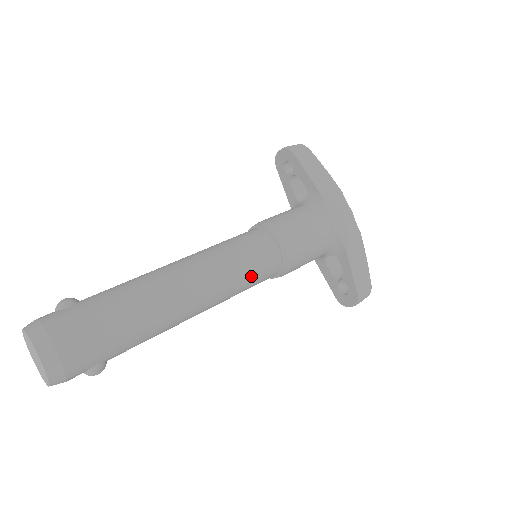
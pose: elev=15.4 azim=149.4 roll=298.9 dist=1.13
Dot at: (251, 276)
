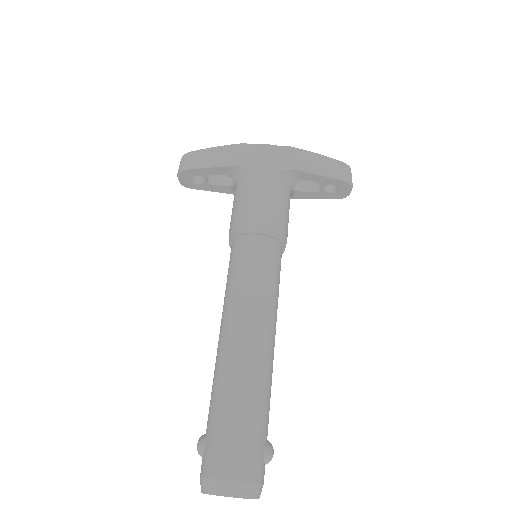
Dot at: (268, 274)
